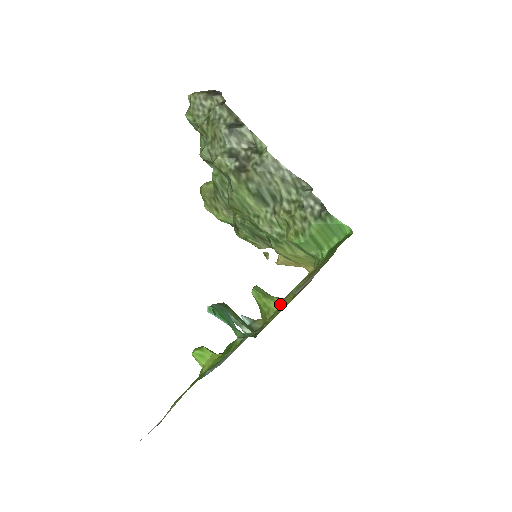
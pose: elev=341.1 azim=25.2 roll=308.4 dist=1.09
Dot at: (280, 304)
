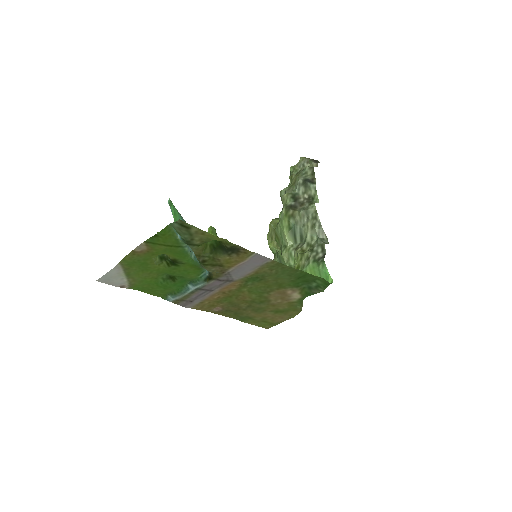
Dot at: occluded
